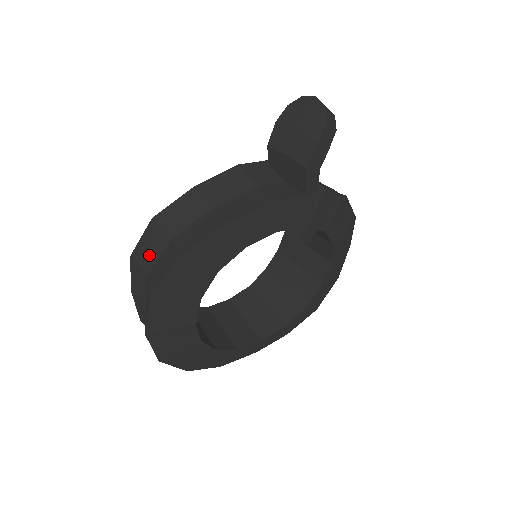
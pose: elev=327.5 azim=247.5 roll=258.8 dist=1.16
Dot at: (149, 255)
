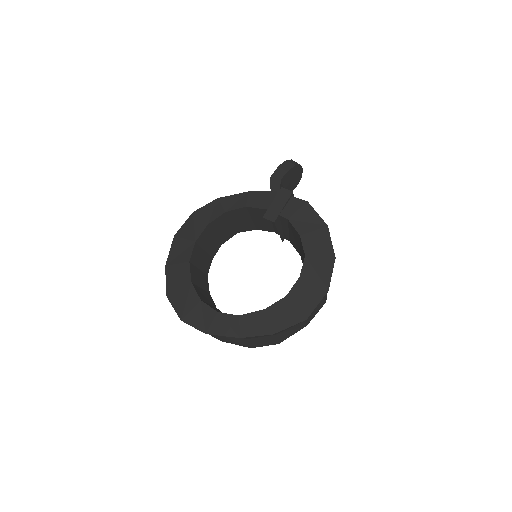
Dot at: occluded
